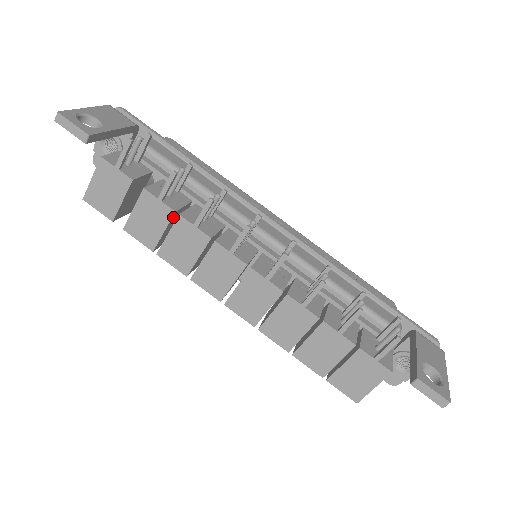
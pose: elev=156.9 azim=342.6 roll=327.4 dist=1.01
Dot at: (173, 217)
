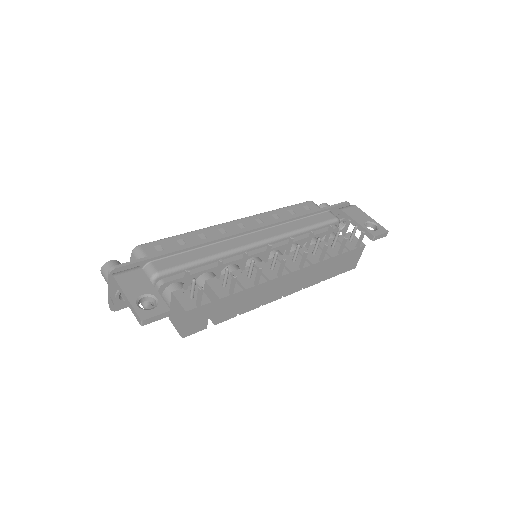
Dot at: (240, 293)
